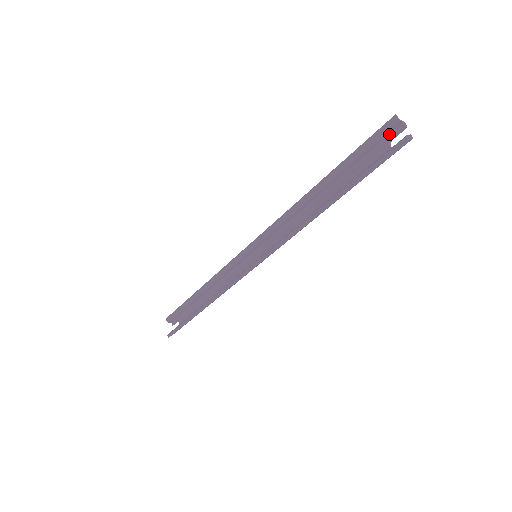
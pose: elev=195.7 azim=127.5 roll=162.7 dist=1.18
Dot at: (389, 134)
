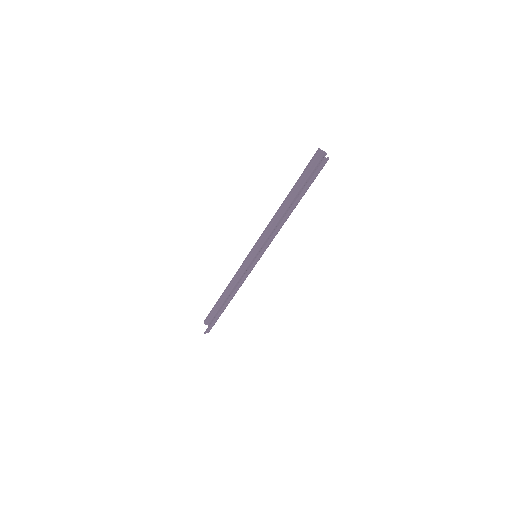
Dot at: (318, 160)
